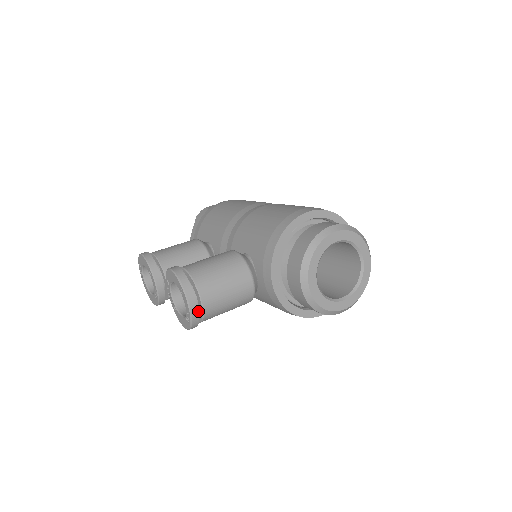
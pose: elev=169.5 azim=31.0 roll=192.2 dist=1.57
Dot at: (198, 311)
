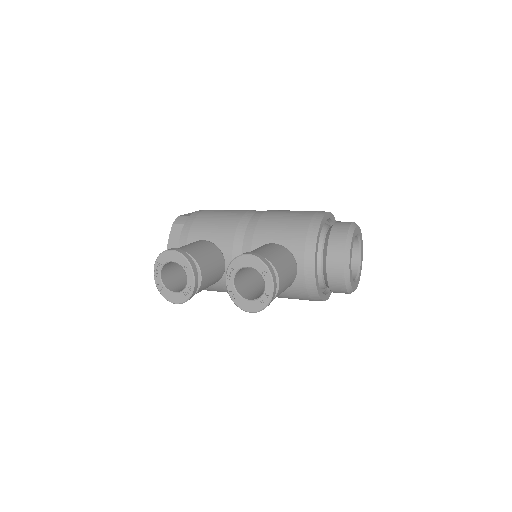
Dot at: (276, 291)
